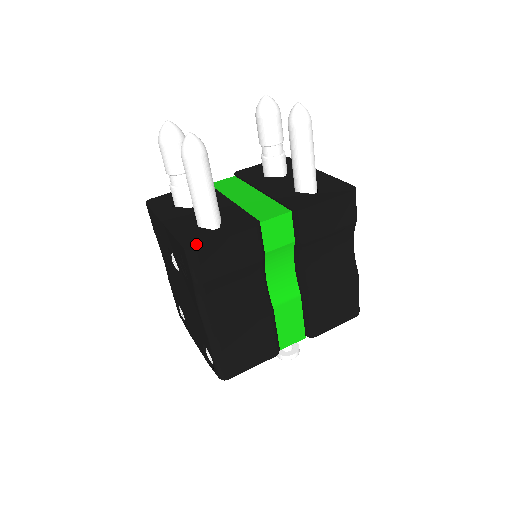
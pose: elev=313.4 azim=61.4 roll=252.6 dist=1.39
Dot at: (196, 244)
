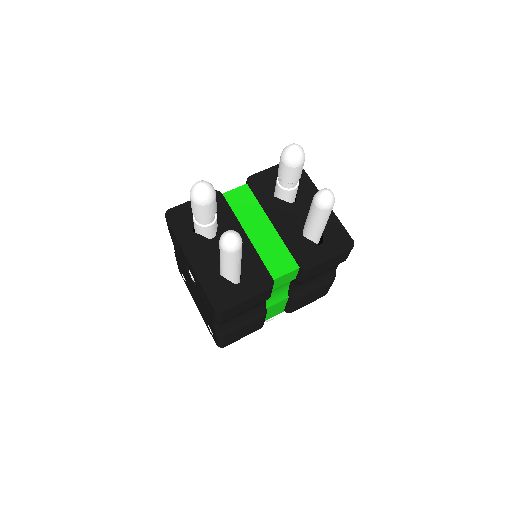
Dot at: (223, 304)
